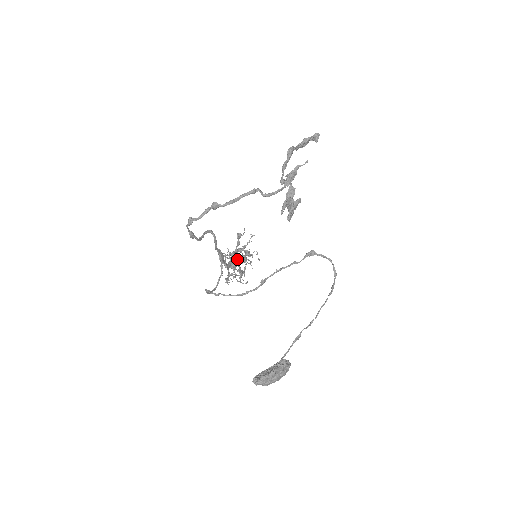
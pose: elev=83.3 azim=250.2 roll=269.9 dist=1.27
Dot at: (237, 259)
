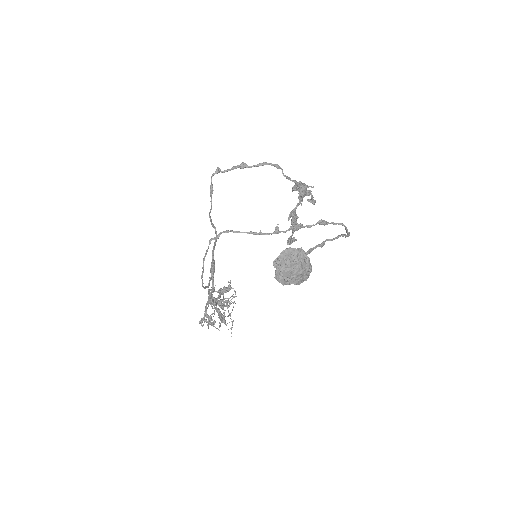
Dot at: (224, 286)
